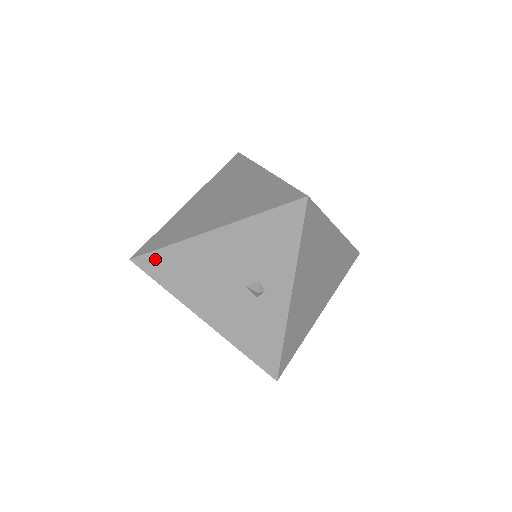
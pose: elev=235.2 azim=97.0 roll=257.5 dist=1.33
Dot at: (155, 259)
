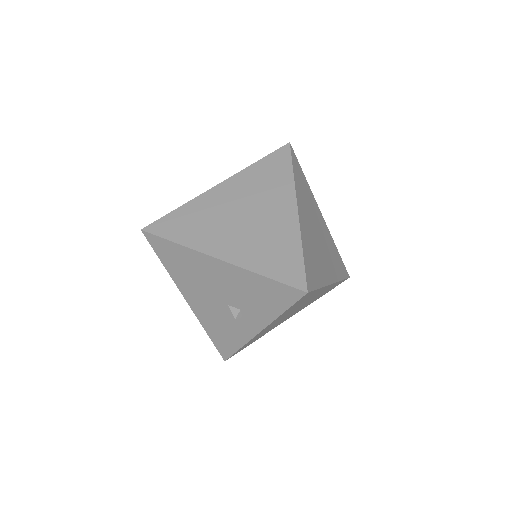
Dot at: (163, 244)
